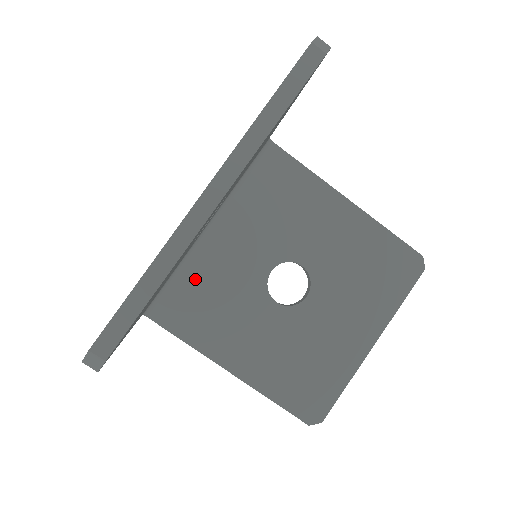
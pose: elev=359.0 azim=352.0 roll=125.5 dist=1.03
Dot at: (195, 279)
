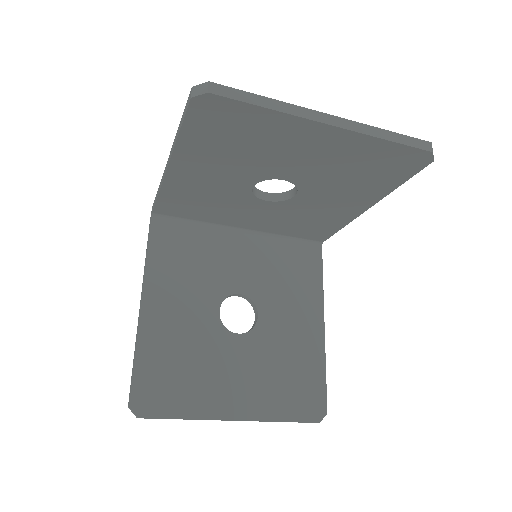
Dot at: (200, 240)
